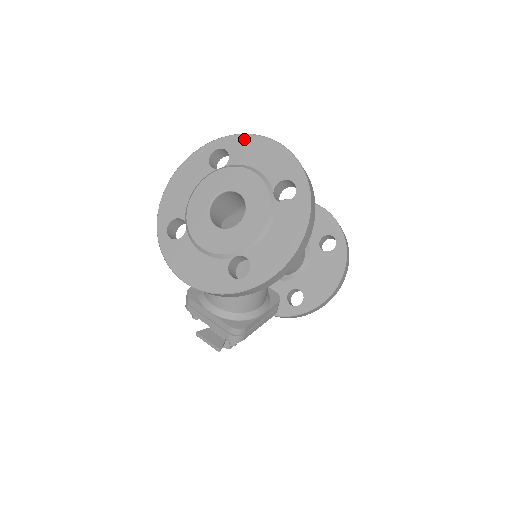
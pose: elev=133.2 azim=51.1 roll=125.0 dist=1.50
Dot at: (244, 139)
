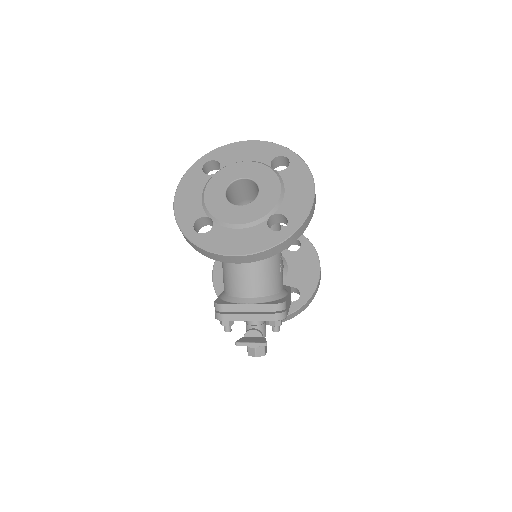
Dot at: (225, 148)
